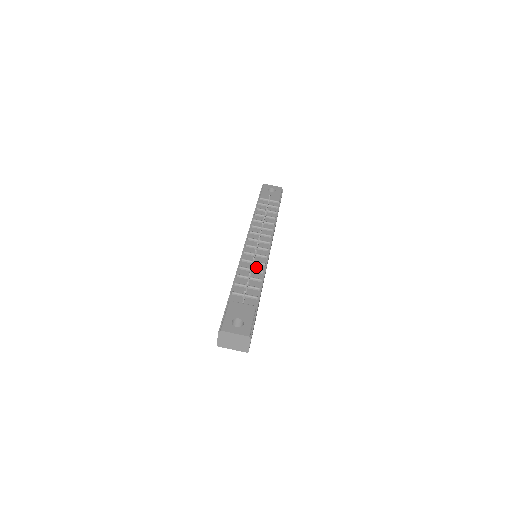
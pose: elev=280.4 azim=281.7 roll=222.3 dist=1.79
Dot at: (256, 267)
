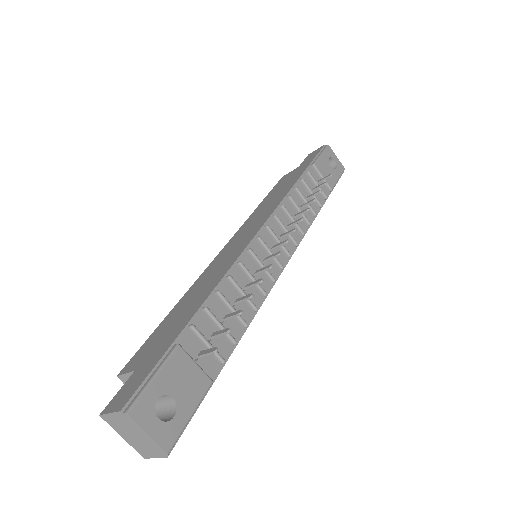
Dot at: (251, 291)
